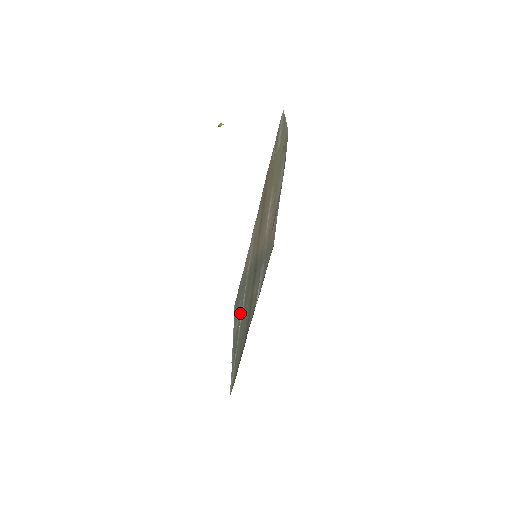
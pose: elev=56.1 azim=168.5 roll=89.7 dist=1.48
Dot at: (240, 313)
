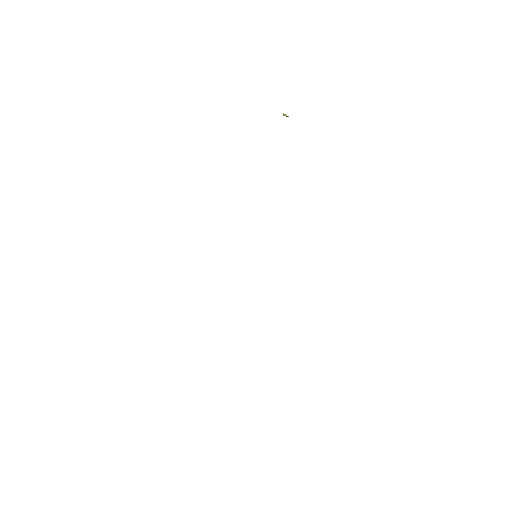
Dot at: occluded
